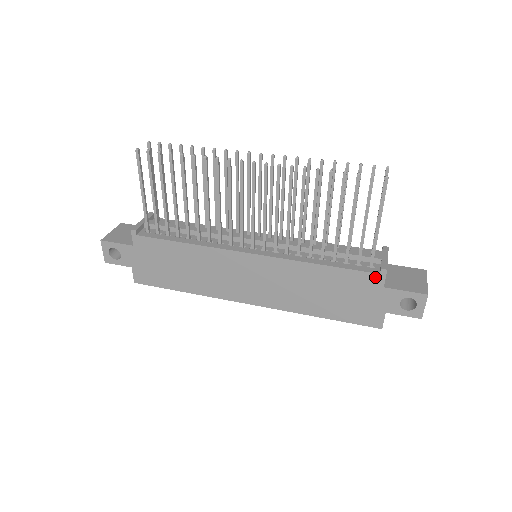
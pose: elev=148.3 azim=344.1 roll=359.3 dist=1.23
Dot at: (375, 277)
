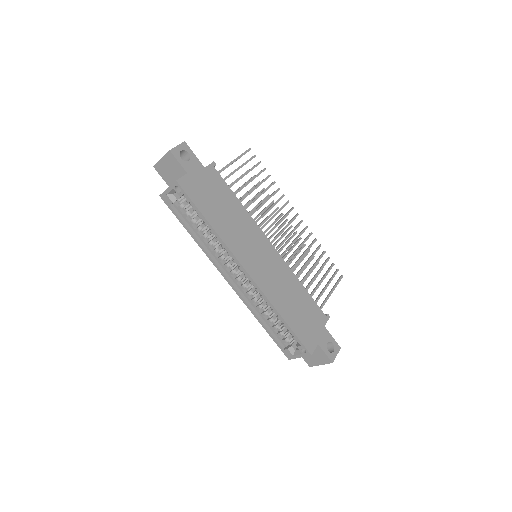
Dot at: (323, 316)
